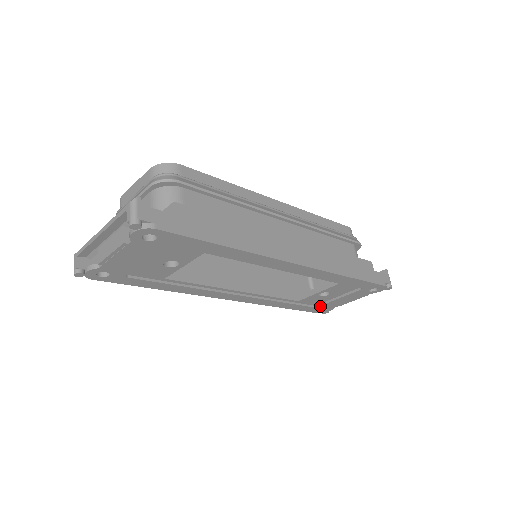
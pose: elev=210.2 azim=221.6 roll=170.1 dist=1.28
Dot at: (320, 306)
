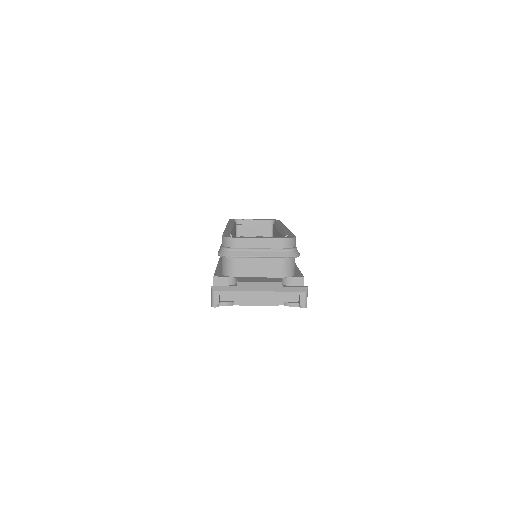
Dot at: occluded
